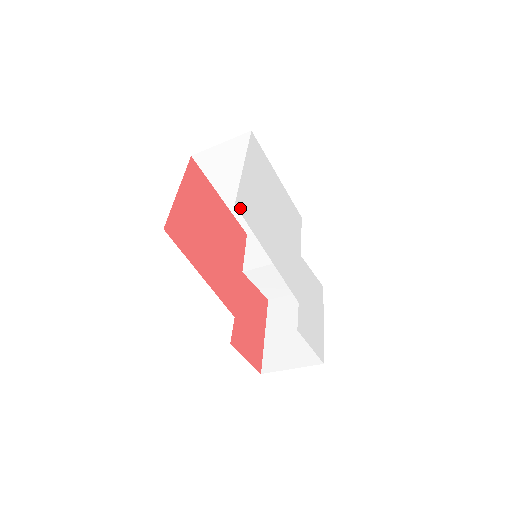
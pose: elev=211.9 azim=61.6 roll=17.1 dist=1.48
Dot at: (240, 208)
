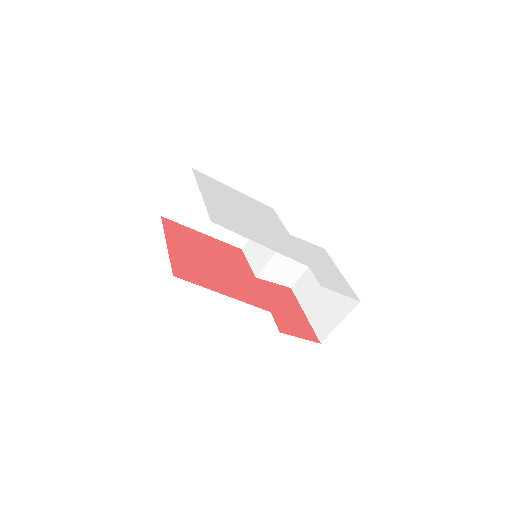
Dot at: (217, 222)
